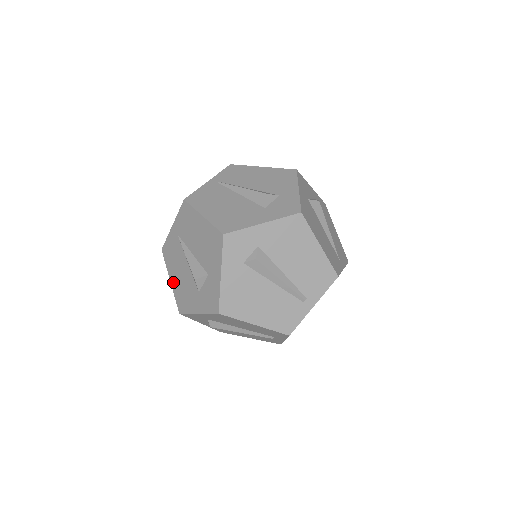
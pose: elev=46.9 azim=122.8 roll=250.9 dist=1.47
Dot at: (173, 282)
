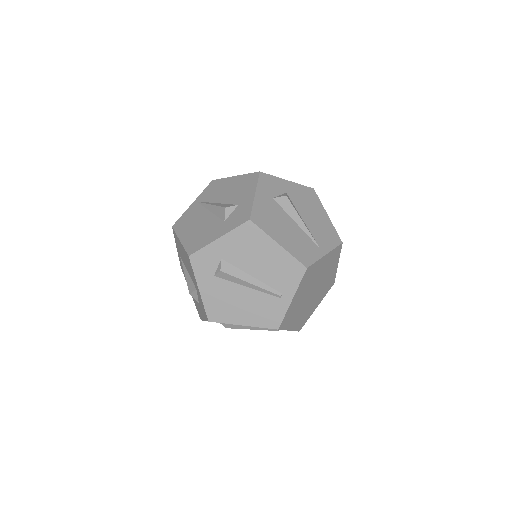
Dot at: occluded
